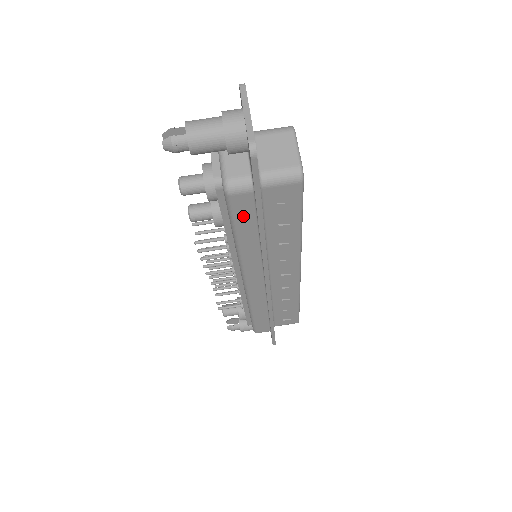
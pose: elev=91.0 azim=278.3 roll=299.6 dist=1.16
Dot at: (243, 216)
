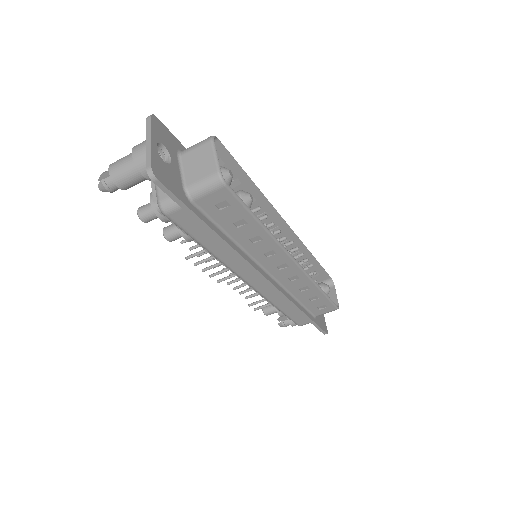
Dot at: (194, 229)
